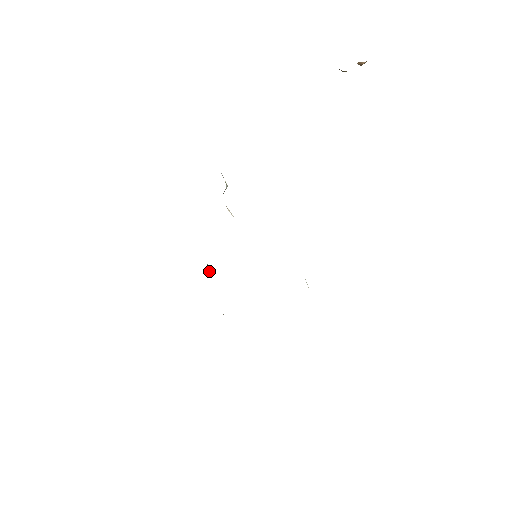
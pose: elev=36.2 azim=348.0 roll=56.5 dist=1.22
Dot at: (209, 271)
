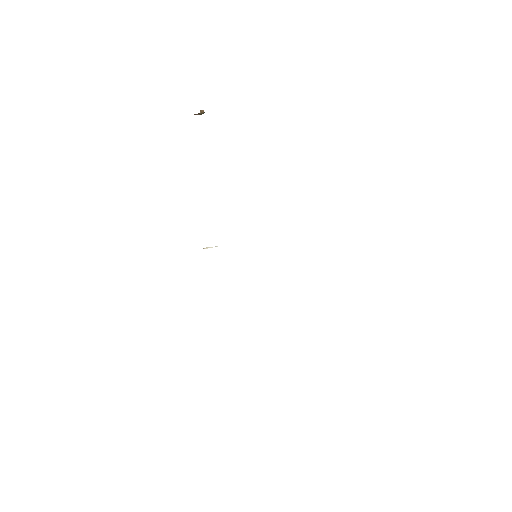
Dot at: occluded
